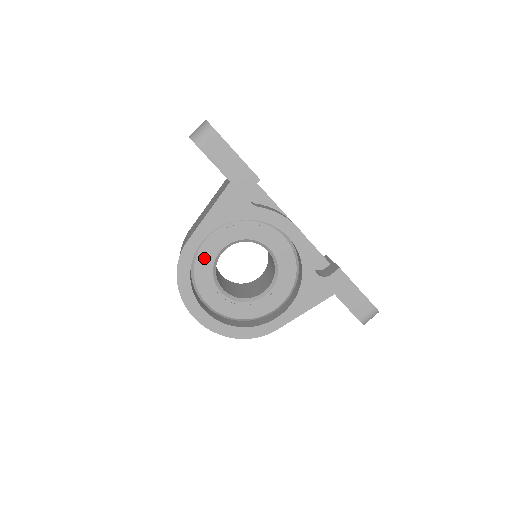
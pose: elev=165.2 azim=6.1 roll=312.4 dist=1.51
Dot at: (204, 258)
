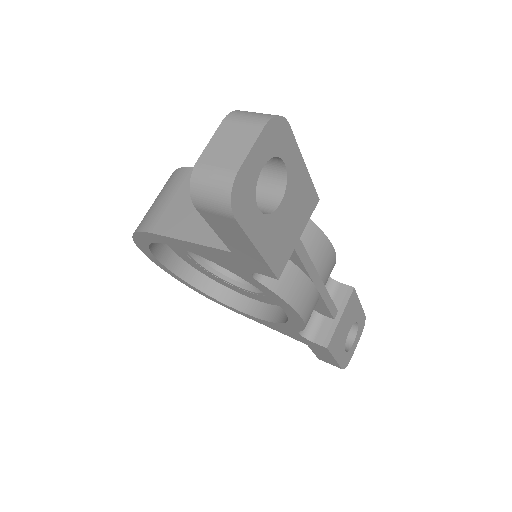
Dot at: occluded
